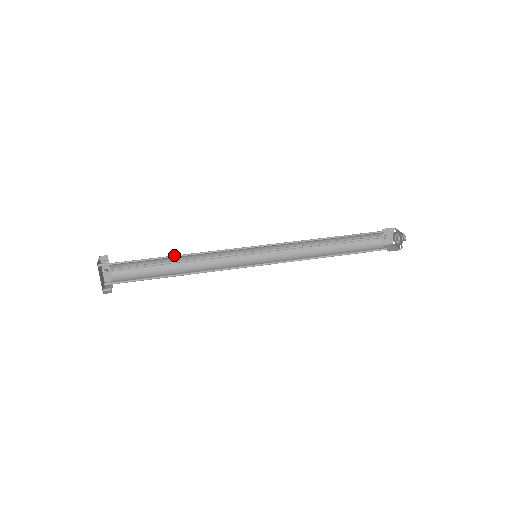
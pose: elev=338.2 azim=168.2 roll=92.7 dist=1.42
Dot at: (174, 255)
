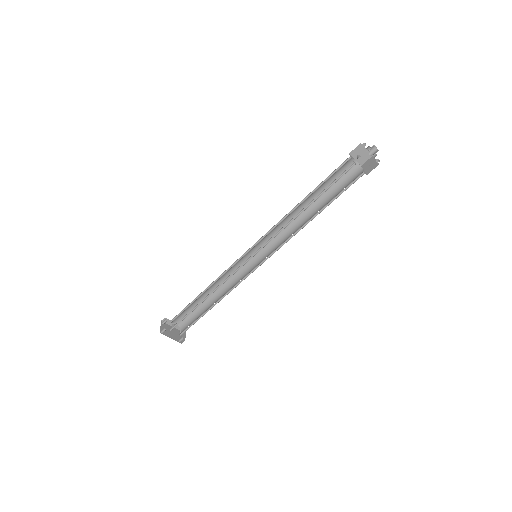
Dot at: occluded
